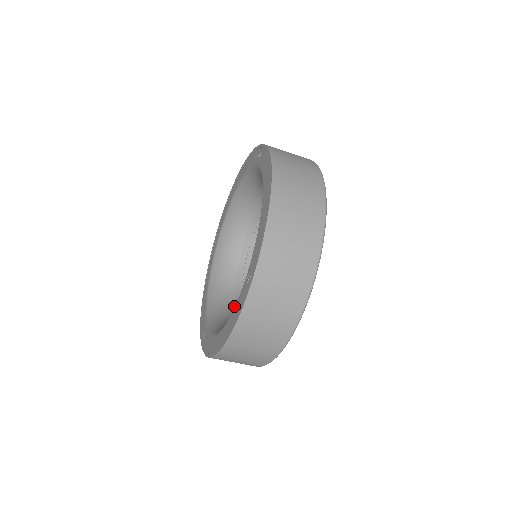
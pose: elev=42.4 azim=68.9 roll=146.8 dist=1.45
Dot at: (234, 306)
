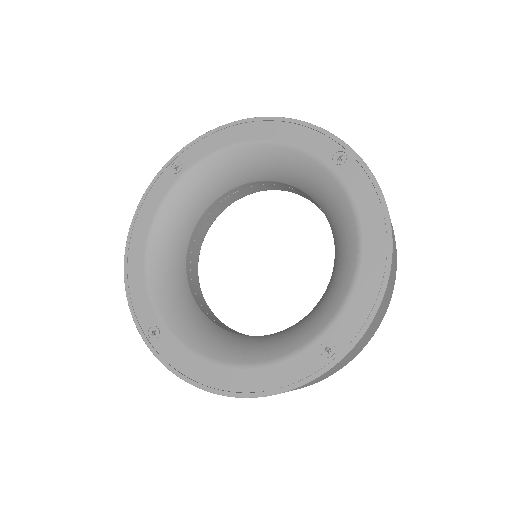
Dot at: (191, 294)
